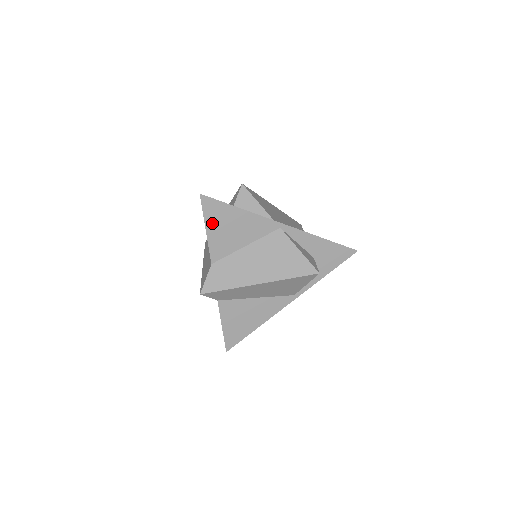
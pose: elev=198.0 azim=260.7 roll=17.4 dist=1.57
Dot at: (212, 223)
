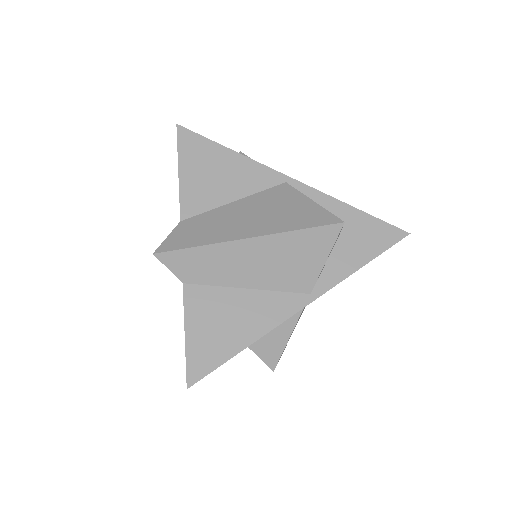
Dot at: (188, 163)
